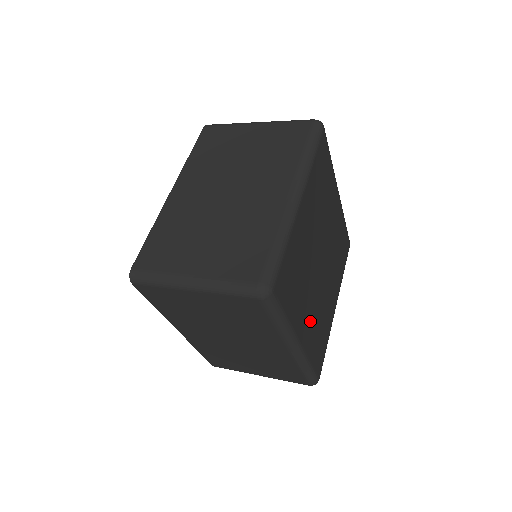
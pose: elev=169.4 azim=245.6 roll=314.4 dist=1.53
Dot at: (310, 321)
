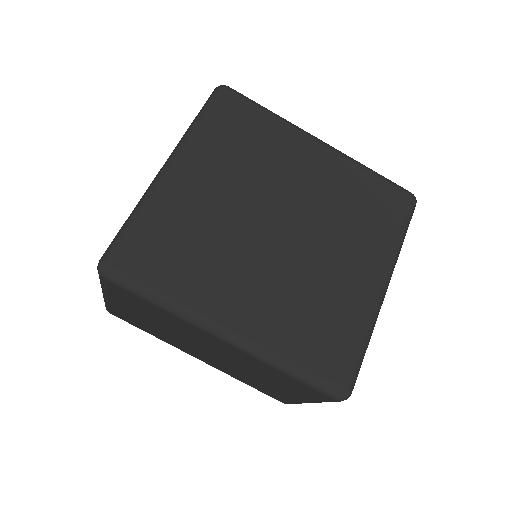
Dot at: (263, 301)
